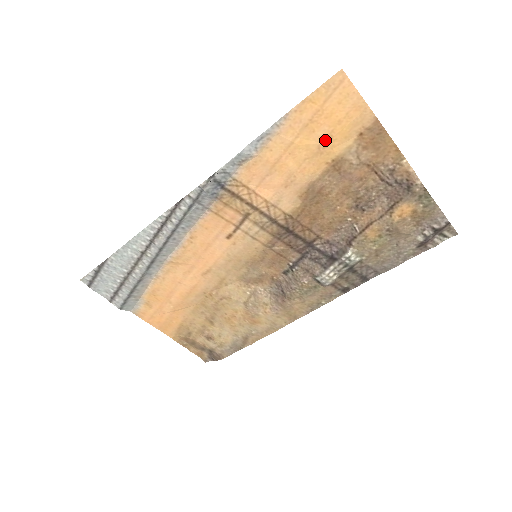
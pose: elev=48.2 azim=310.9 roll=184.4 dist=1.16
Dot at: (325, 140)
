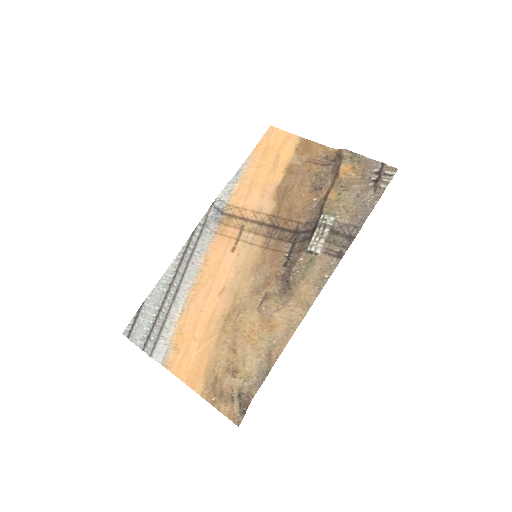
Dot at: (276, 159)
